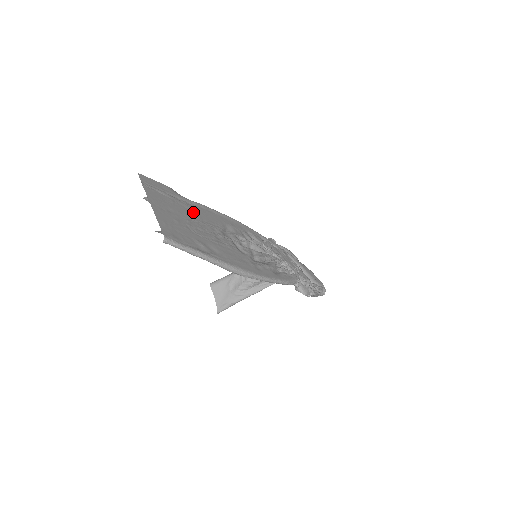
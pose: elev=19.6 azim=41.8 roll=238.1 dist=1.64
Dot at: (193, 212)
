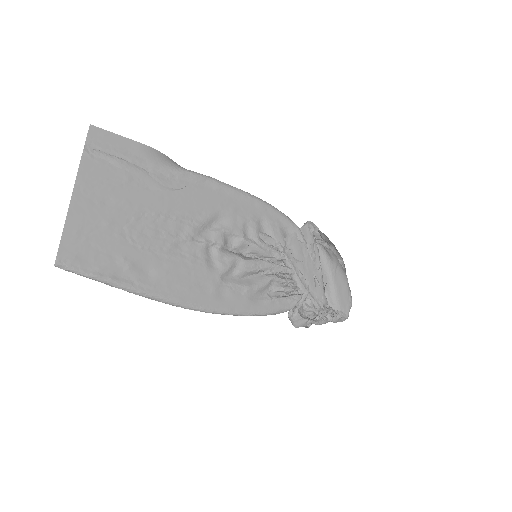
Dot at: (161, 196)
